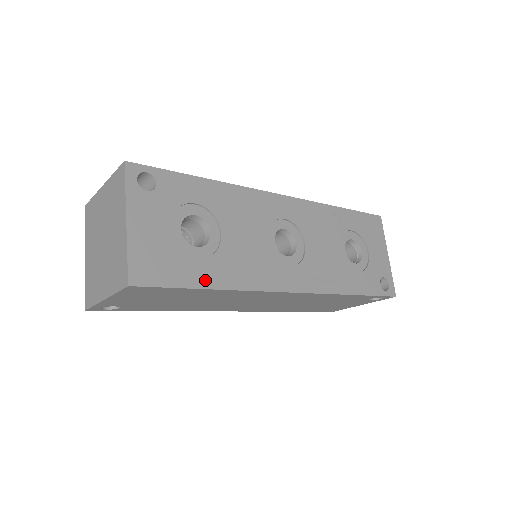
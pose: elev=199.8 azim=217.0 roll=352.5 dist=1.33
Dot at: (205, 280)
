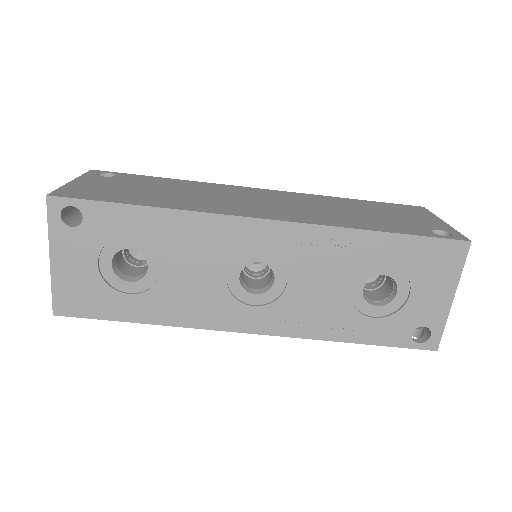
Dot at: (134, 315)
